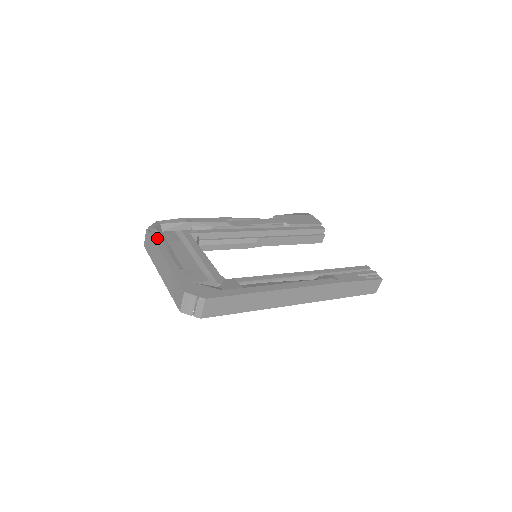
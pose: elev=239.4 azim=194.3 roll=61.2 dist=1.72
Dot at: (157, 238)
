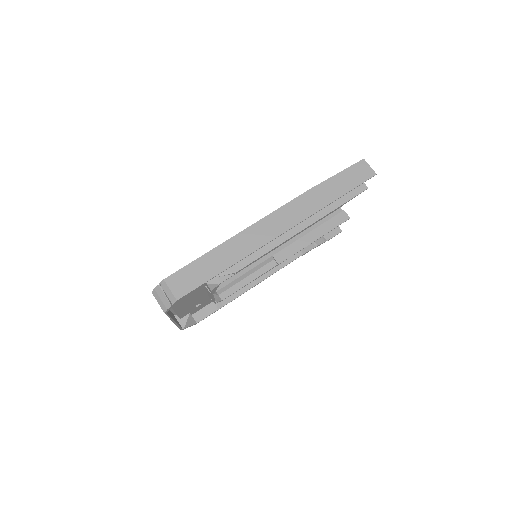
Dot at: occluded
